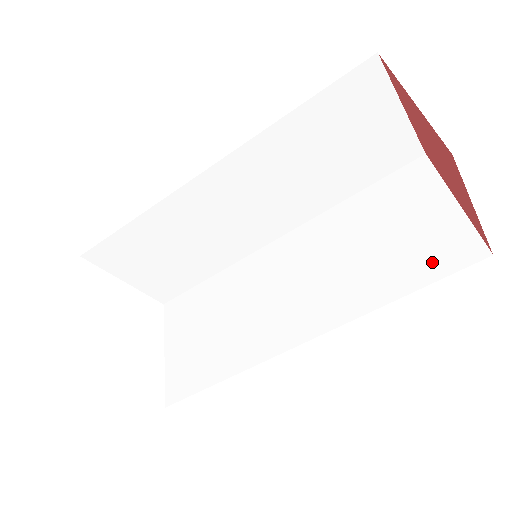
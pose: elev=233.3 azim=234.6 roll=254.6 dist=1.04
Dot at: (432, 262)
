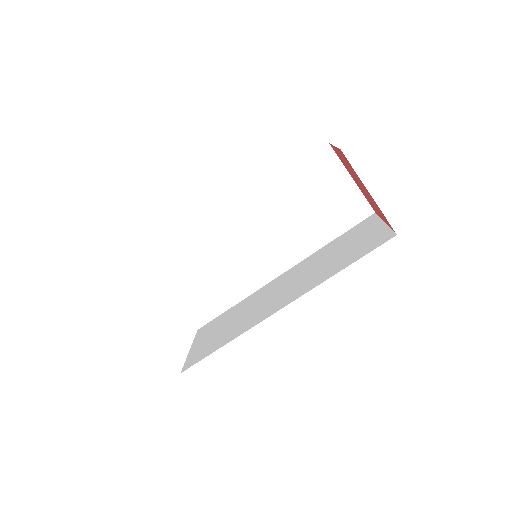
Dot at: (364, 250)
